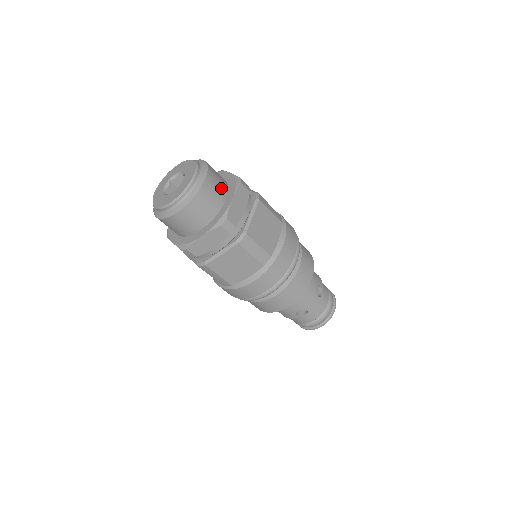
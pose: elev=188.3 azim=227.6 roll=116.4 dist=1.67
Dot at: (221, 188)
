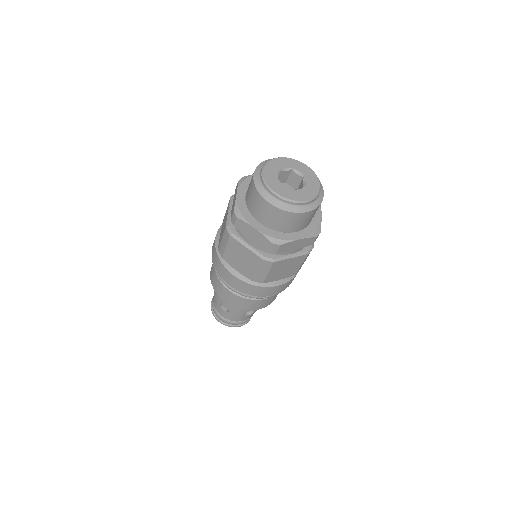
Dot at: occluded
